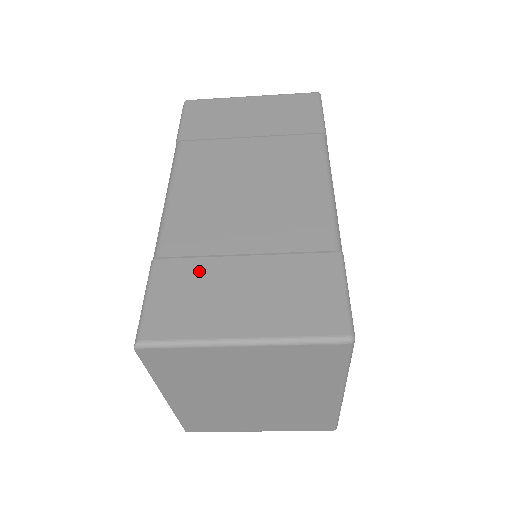
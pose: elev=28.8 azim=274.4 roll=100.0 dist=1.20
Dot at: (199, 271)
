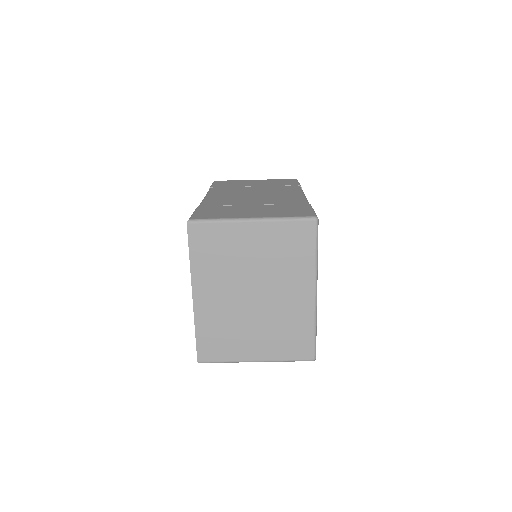
Dot at: (226, 208)
